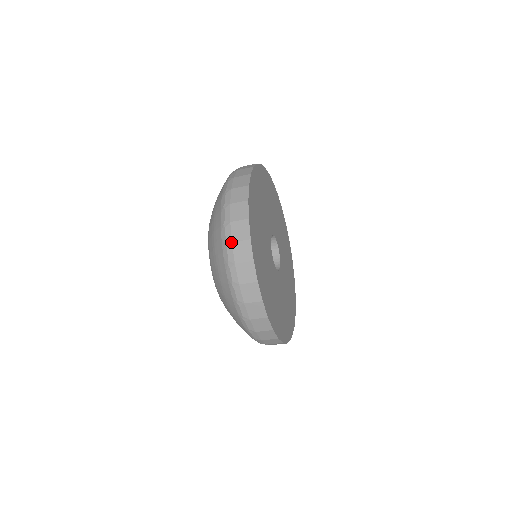
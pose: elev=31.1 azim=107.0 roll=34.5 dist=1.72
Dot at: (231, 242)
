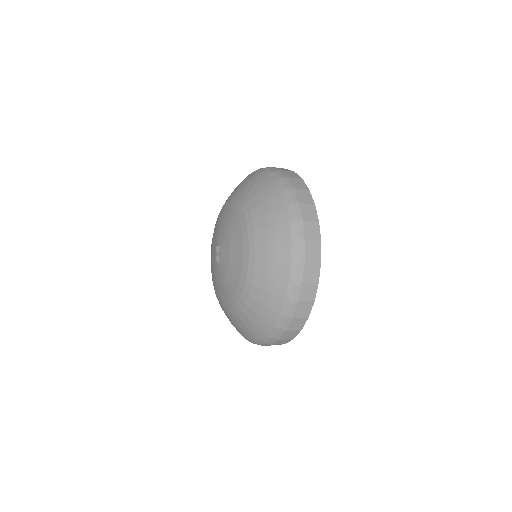
Dot at: (278, 340)
